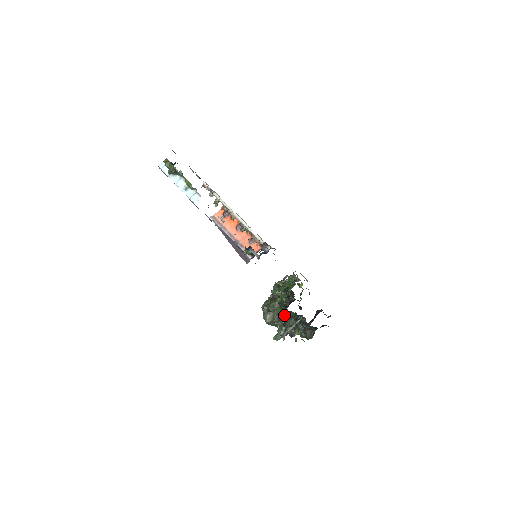
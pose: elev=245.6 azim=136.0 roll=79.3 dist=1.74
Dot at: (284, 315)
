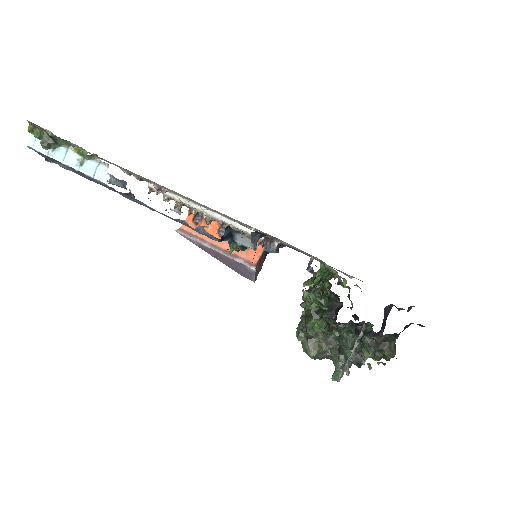
Dot at: occluded
